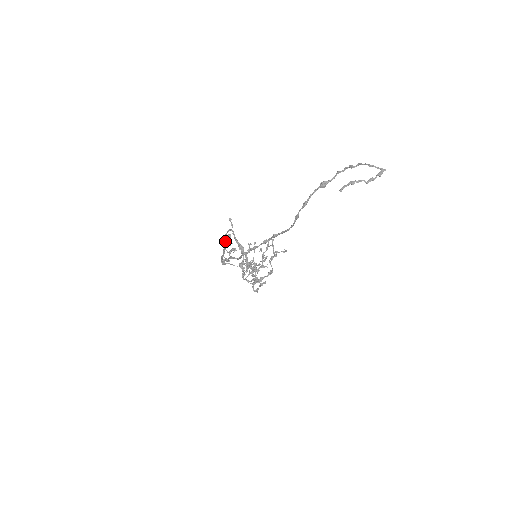
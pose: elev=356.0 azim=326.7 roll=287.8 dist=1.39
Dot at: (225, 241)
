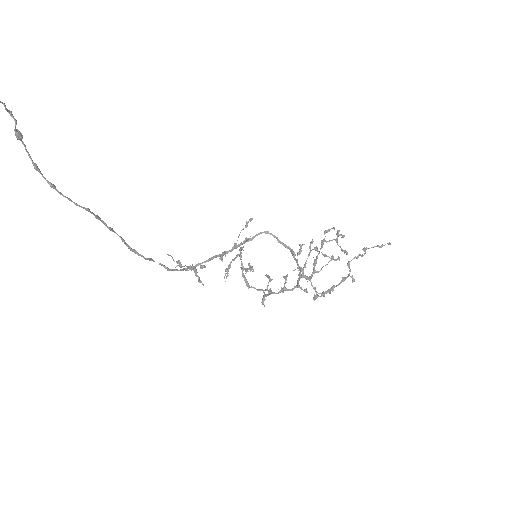
Dot at: occluded
